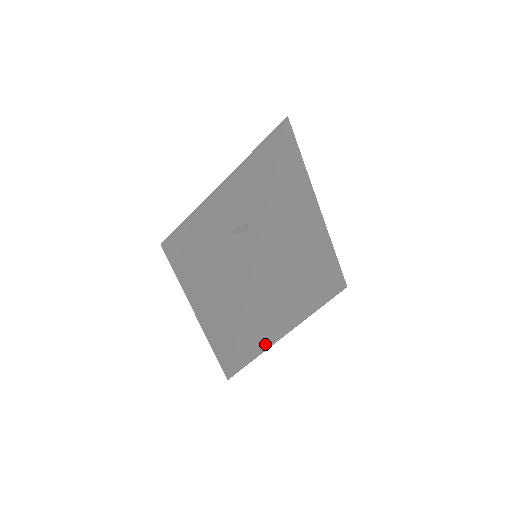
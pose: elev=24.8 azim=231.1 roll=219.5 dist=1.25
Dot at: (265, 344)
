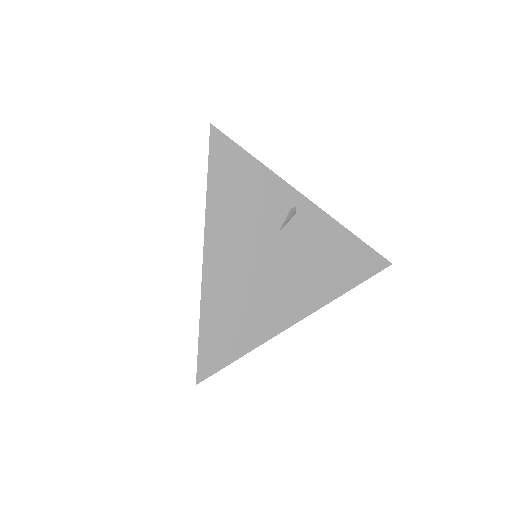
Dot at: (256, 165)
